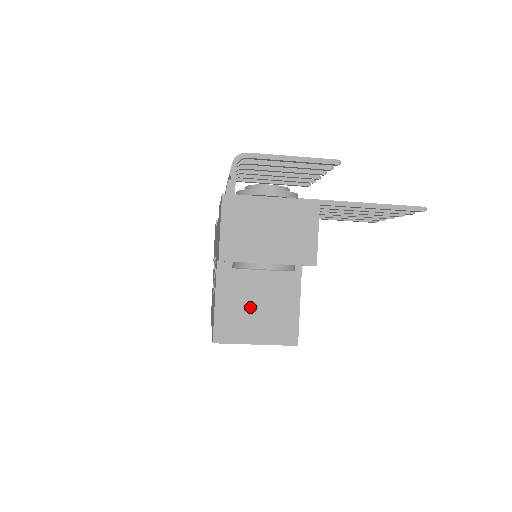
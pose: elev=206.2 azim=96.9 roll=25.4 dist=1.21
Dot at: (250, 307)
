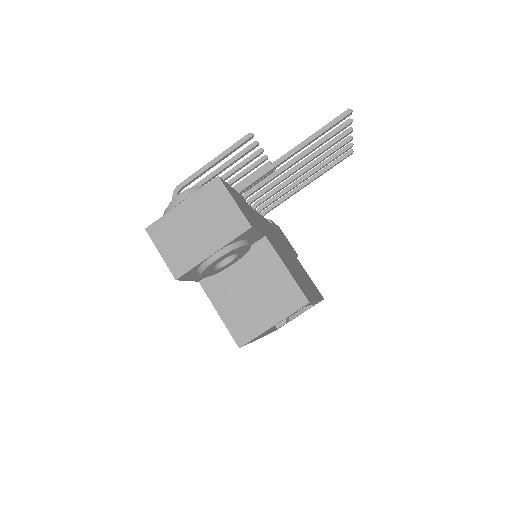
Dot at: (248, 299)
